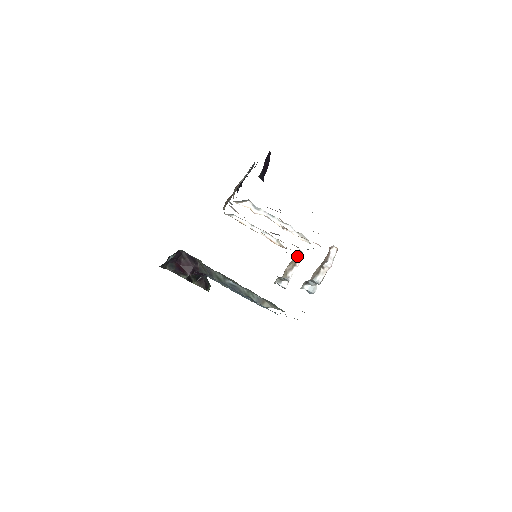
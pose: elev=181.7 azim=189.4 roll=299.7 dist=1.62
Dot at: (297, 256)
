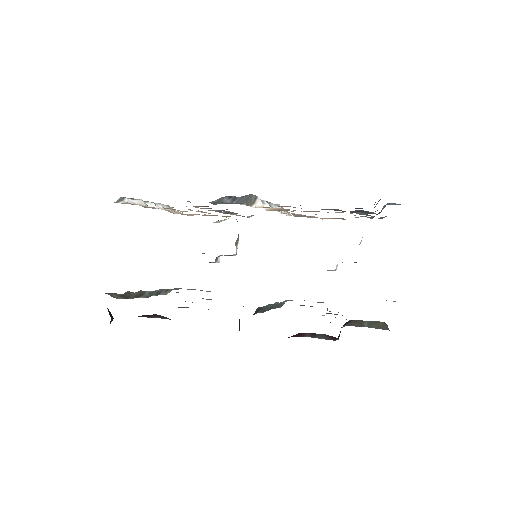
Dot at: occluded
